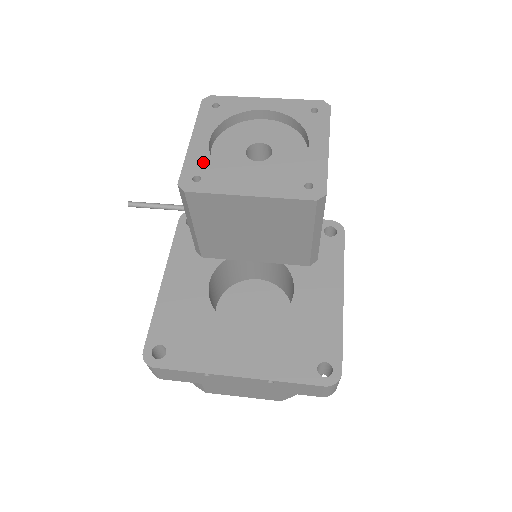
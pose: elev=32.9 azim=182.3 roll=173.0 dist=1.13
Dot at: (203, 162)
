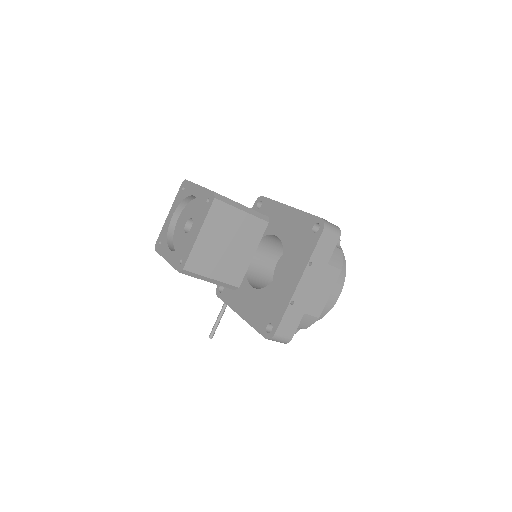
Dot at: (177, 256)
